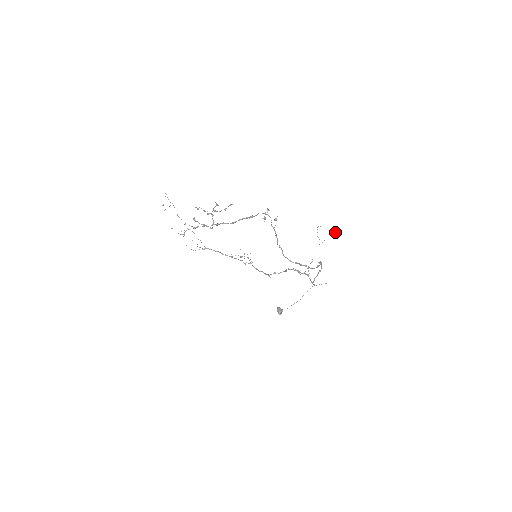
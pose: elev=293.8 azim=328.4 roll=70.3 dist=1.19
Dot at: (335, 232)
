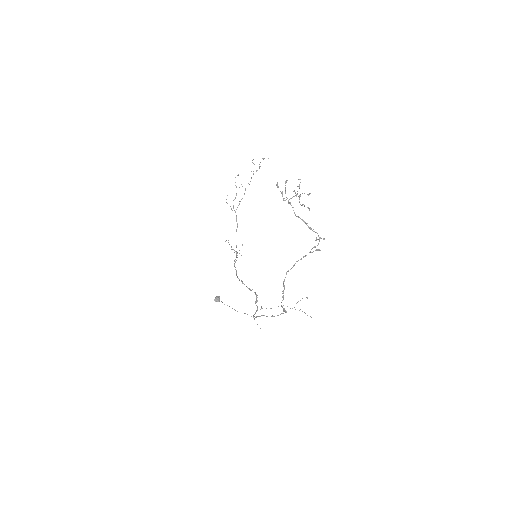
Dot at: occluded
